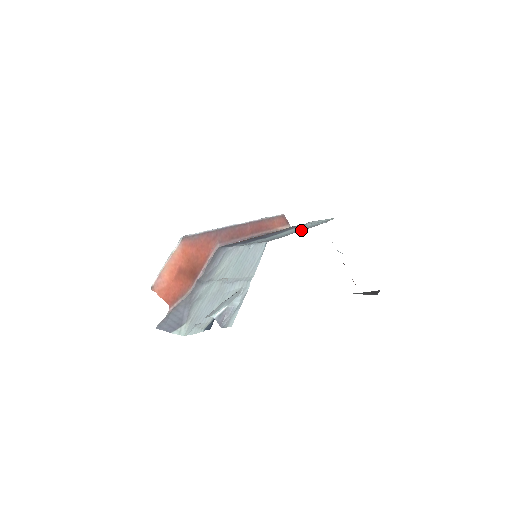
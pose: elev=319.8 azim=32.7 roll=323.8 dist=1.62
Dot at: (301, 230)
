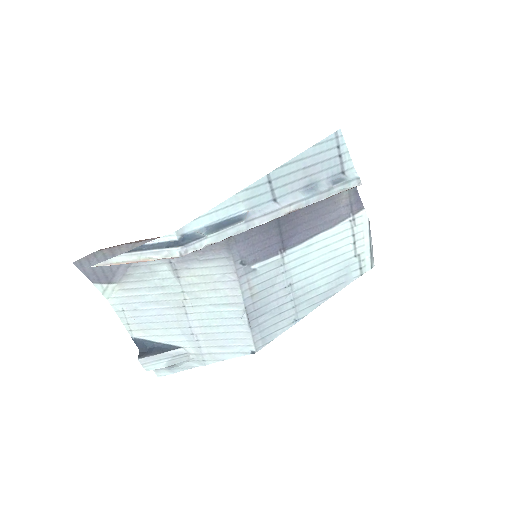
Dot at: (316, 299)
